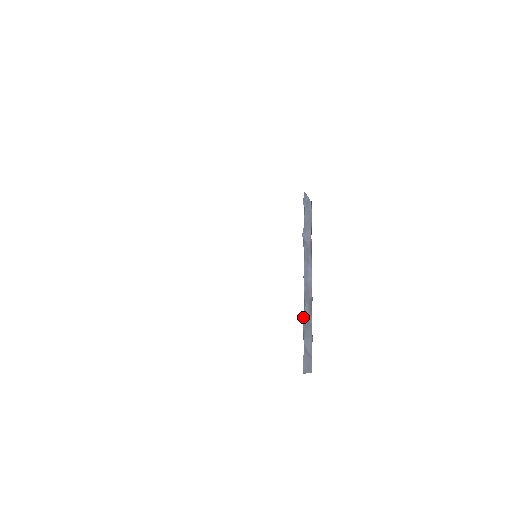
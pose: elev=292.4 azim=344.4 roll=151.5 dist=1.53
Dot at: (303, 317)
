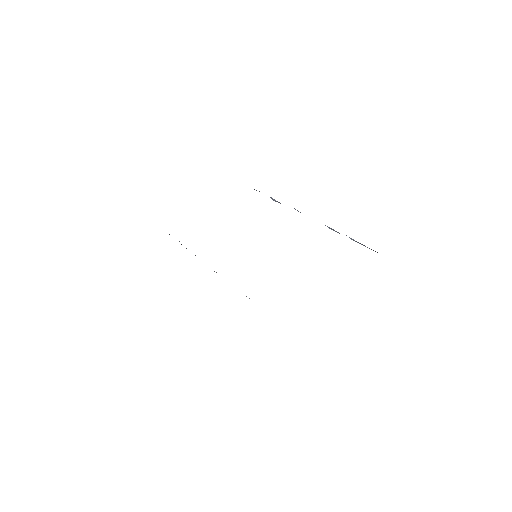
Dot at: occluded
